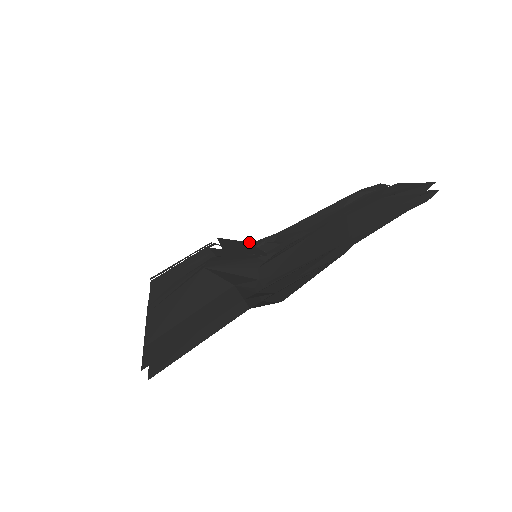
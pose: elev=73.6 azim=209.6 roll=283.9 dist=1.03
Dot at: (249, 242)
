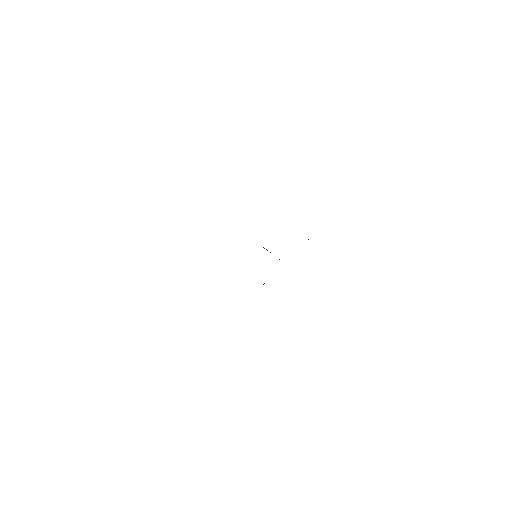
Dot at: occluded
